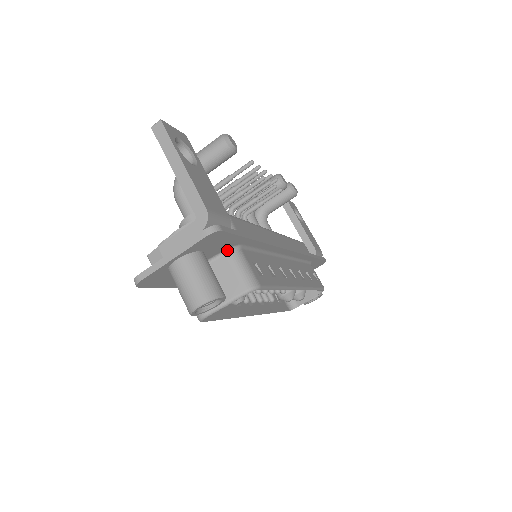
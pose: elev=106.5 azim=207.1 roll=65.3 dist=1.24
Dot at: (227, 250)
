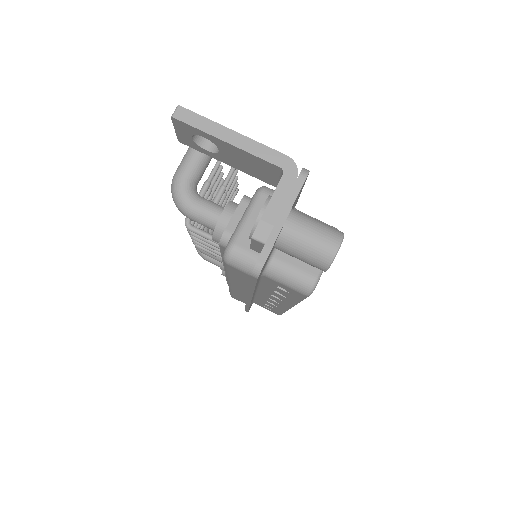
Dot at: occluded
